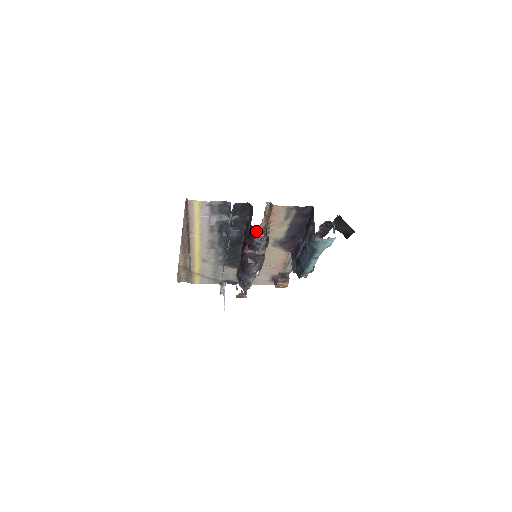
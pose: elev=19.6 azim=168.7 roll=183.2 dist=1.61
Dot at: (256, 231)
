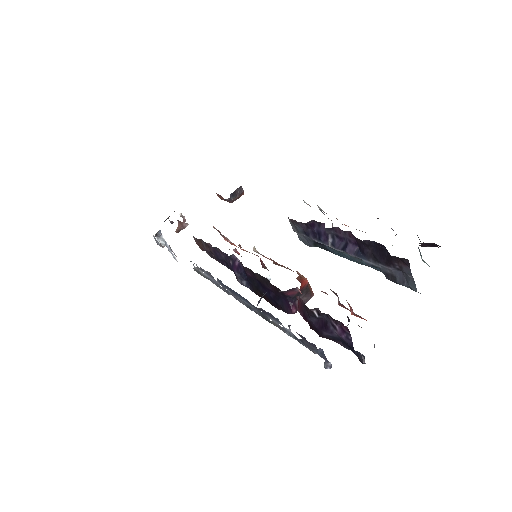
Dot at: (301, 288)
